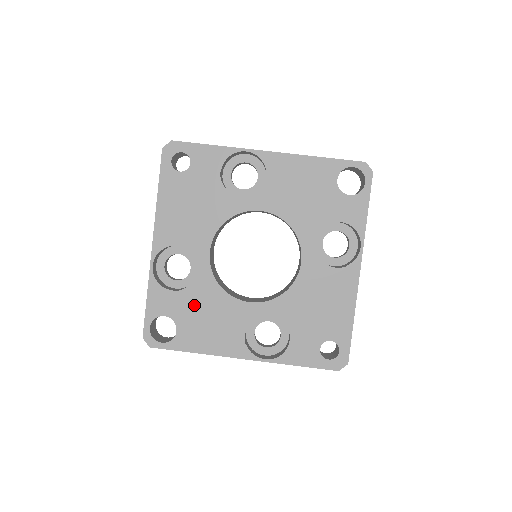
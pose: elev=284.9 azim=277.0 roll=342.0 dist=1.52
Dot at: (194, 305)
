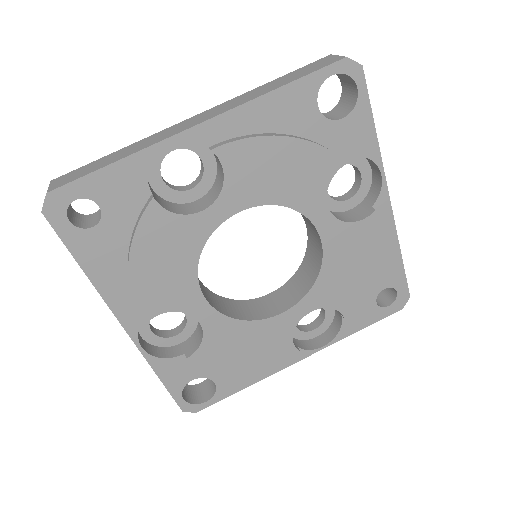
Dot at: (220, 354)
